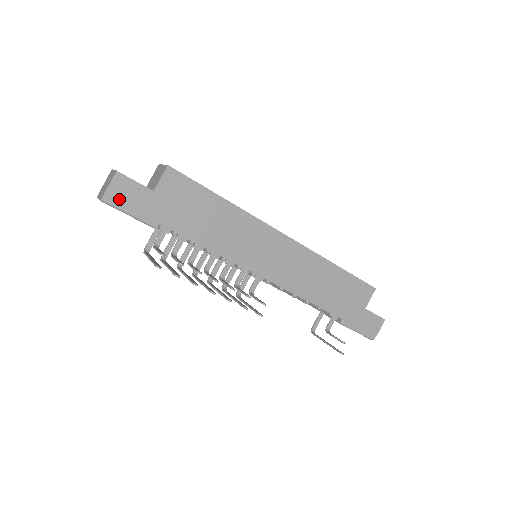
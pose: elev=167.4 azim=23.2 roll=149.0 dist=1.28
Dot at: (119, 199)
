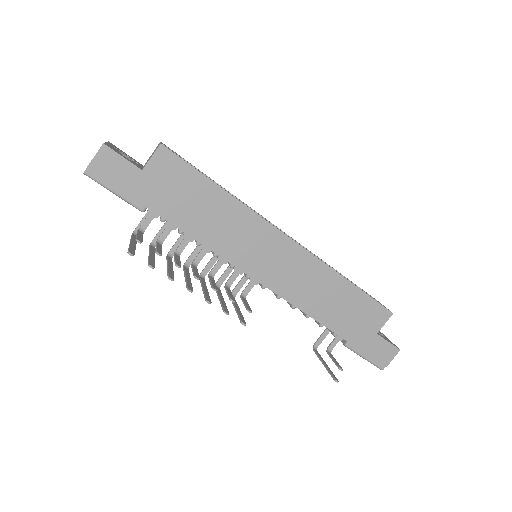
Dot at: (103, 174)
